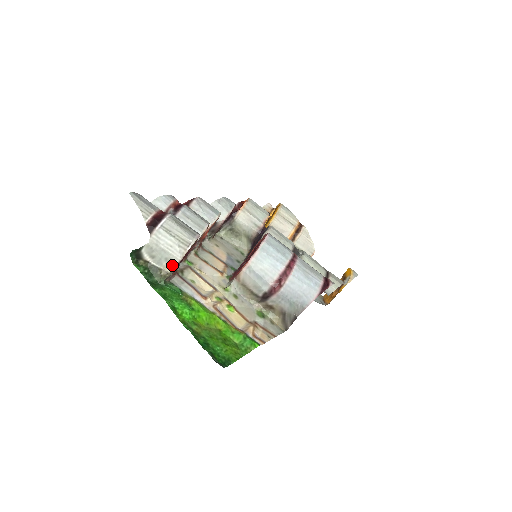
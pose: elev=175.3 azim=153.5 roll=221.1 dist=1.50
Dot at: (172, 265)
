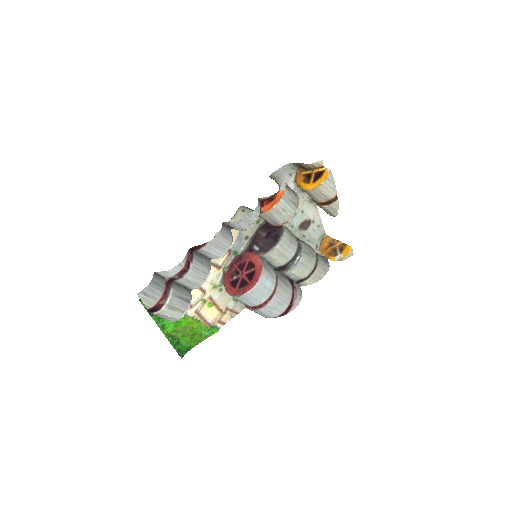
Dot at: occluded
